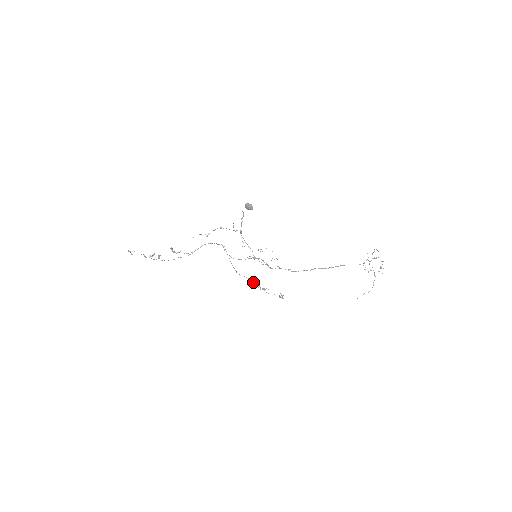
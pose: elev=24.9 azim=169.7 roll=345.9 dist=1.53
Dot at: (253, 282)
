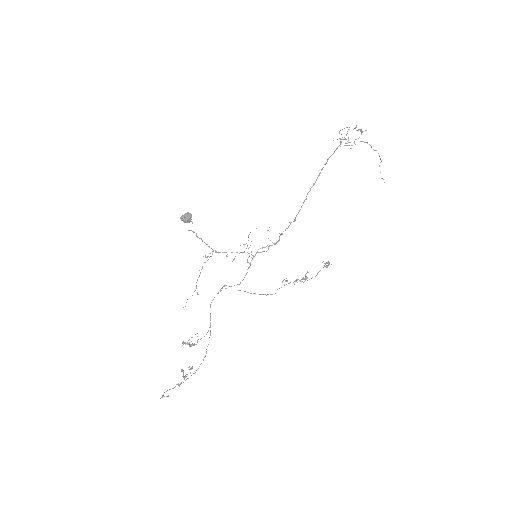
Dot at: occluded
